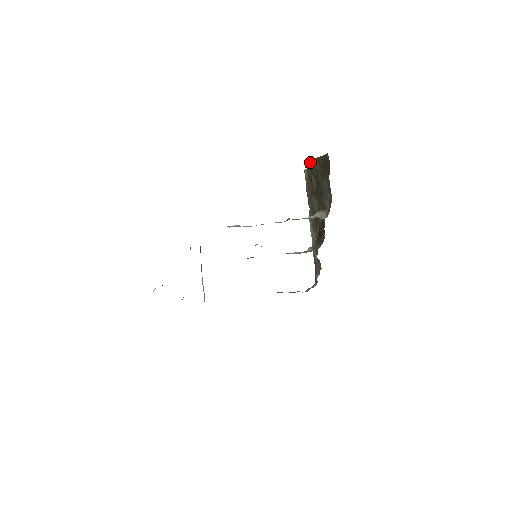
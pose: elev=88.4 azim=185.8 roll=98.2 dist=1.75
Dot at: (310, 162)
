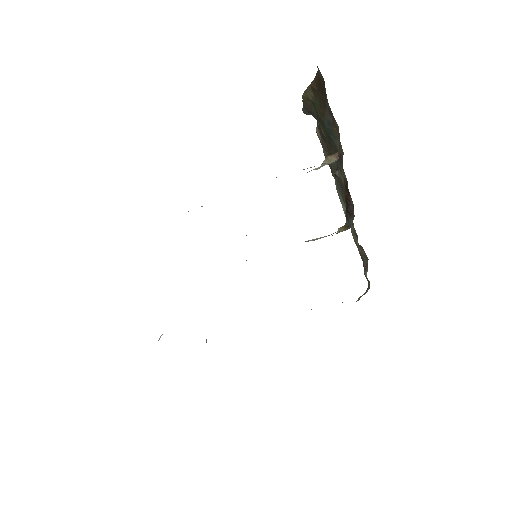
Dot at: (305, 100)
